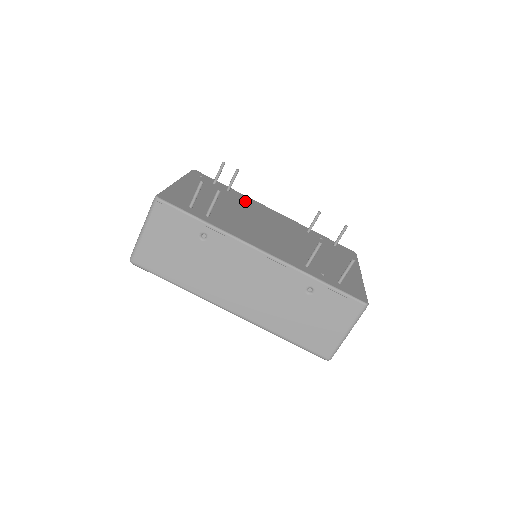
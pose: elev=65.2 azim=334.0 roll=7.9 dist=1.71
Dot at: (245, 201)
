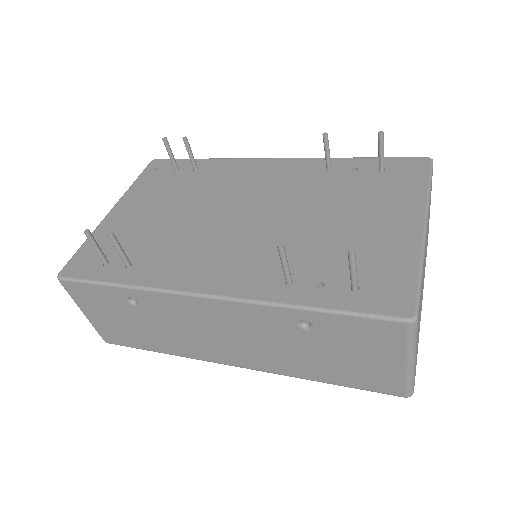
Dot at: (219, 174)
